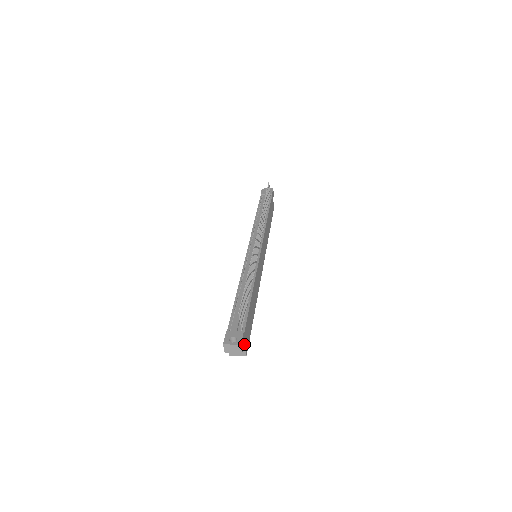
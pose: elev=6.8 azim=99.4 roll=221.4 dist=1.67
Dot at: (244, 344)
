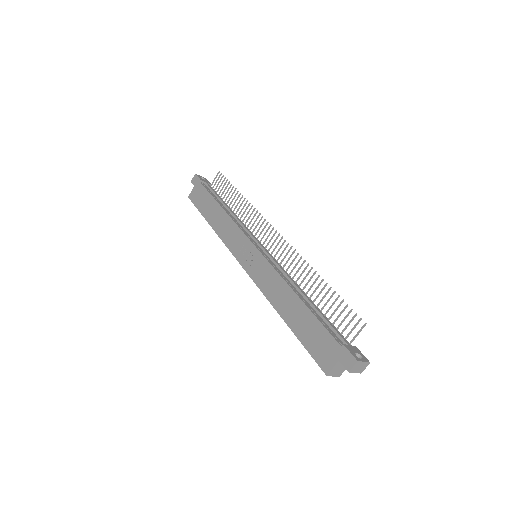
Dot at: occluded
